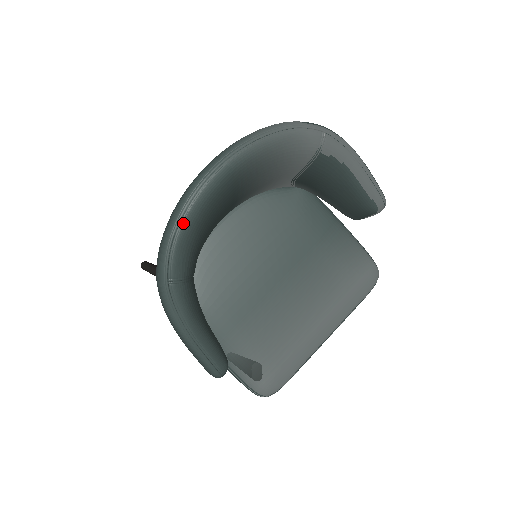
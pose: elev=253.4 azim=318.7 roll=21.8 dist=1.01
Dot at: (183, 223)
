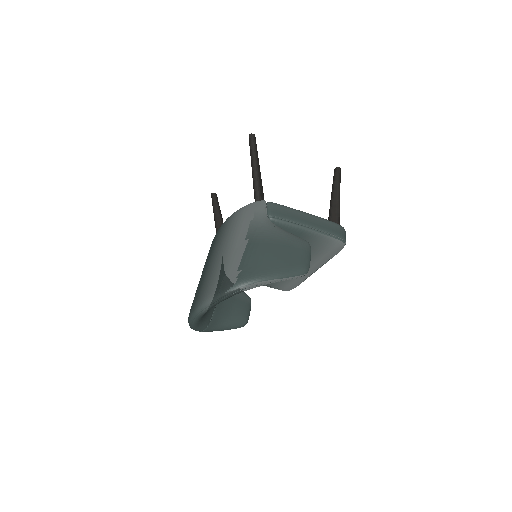
Dot at: (193, 327)
